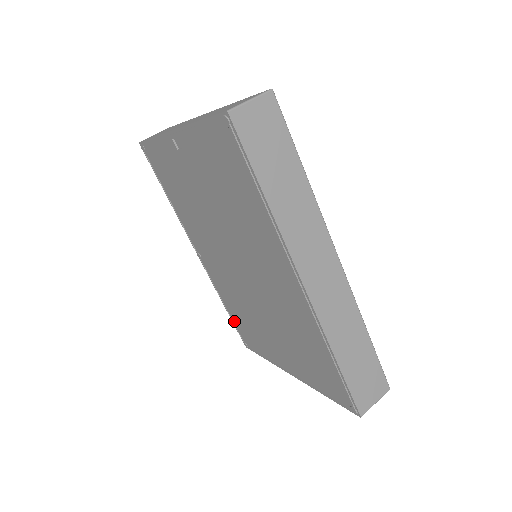
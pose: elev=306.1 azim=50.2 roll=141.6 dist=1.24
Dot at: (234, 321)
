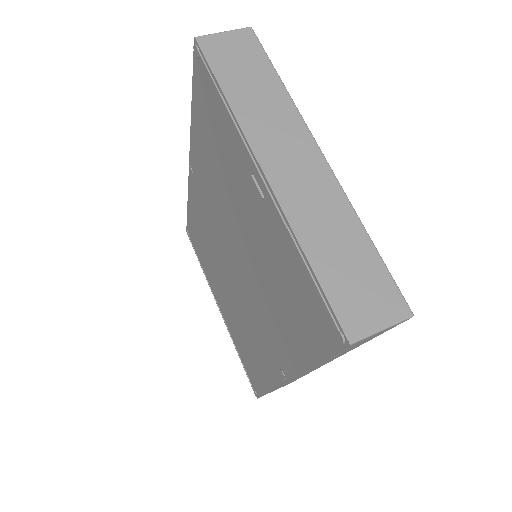
Dot at: (189, 220)
